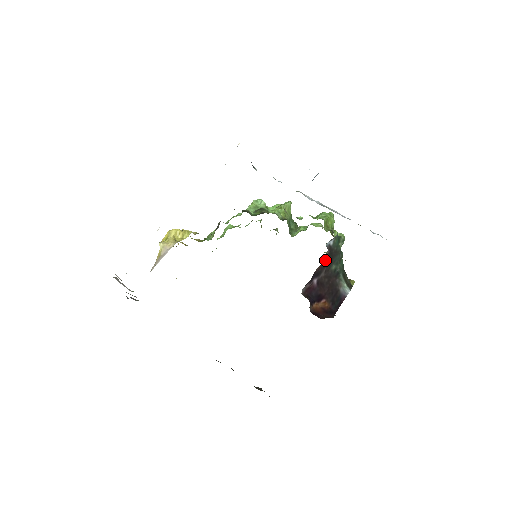
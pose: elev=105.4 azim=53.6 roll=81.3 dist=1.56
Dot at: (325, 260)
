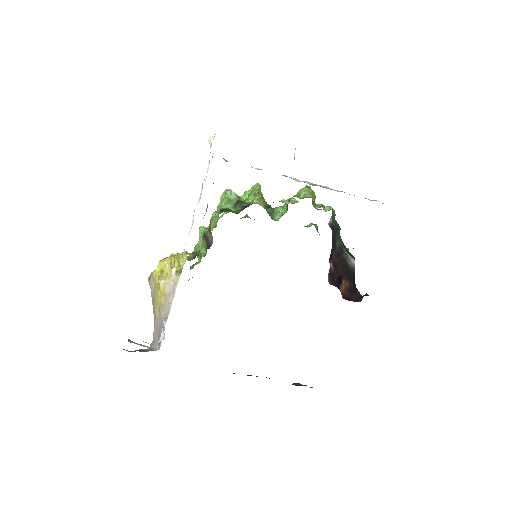
Dot at: (332, 240)
